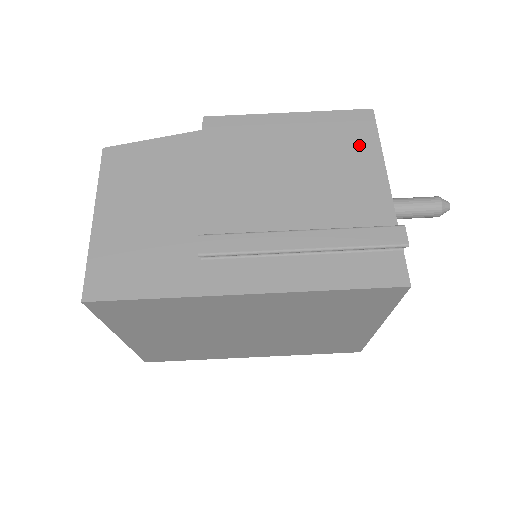
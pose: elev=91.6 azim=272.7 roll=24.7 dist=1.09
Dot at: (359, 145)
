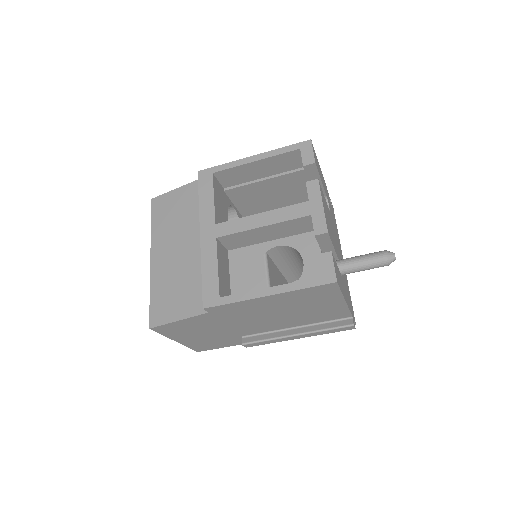
Dot at: (326, 298)
